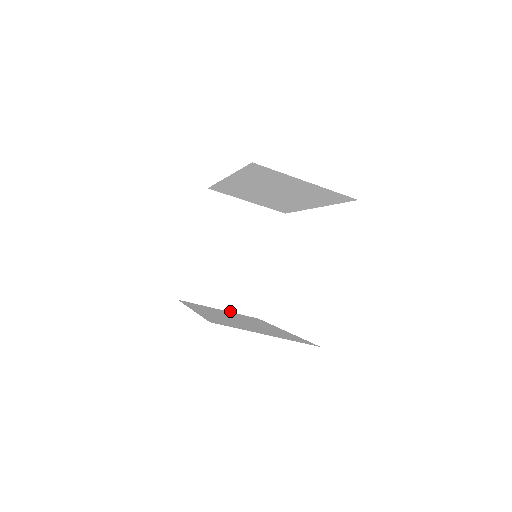
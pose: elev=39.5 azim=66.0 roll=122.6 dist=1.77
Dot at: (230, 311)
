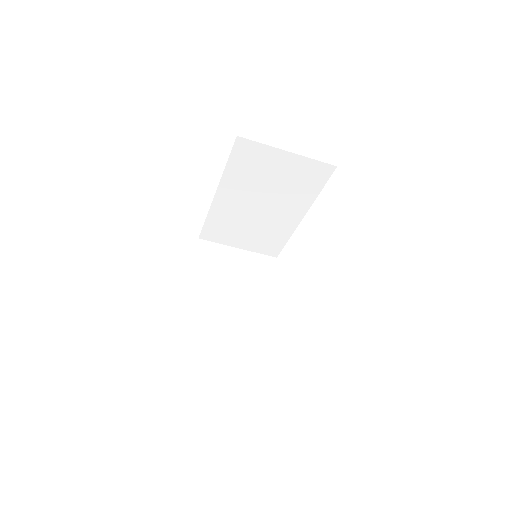
Dot at: (239, 350)
